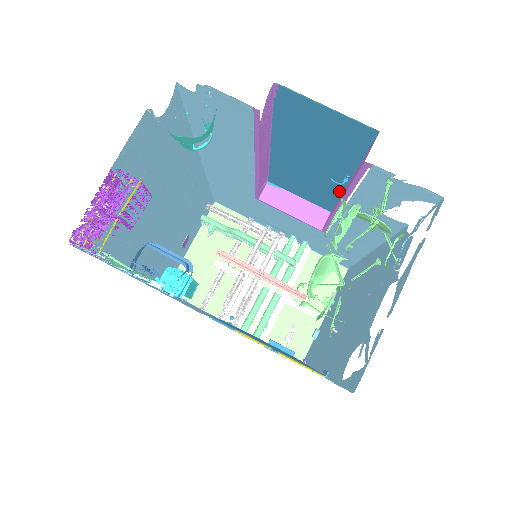
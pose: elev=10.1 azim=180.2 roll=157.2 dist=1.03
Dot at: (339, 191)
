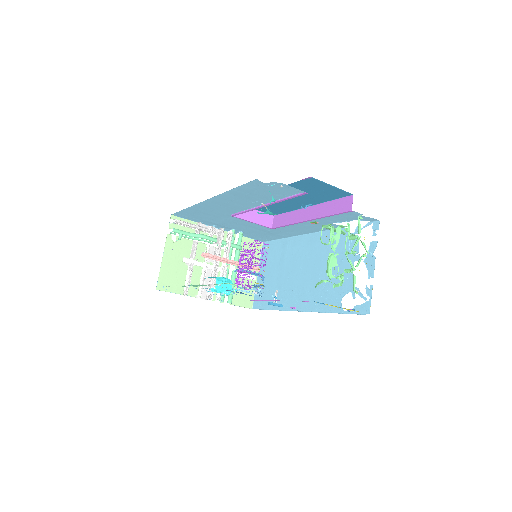
Dot at: (295, 209)
